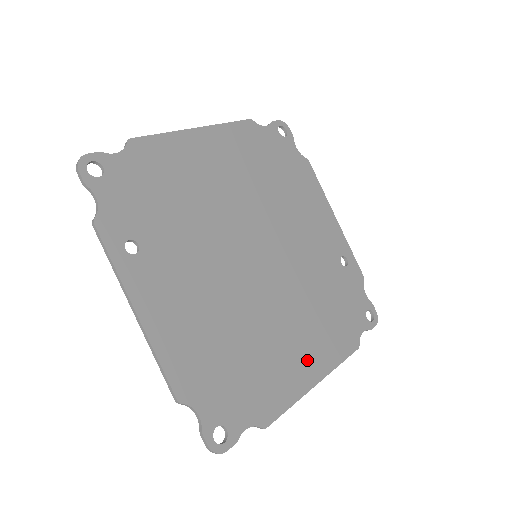
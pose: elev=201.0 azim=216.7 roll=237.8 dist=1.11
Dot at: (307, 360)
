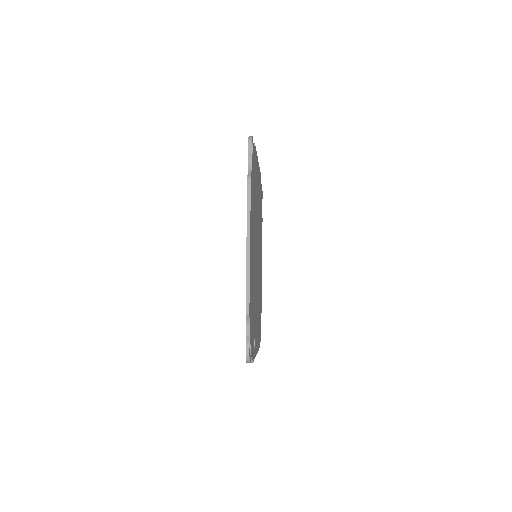
Dot at: (261, 262)
